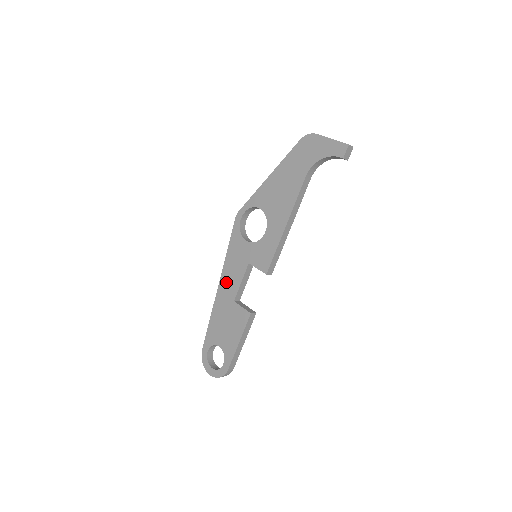
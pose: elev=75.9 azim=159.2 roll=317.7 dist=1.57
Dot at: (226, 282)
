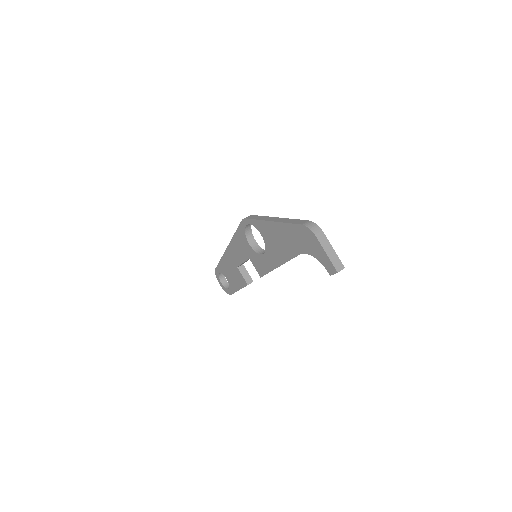
Dot at: (232, 252)
